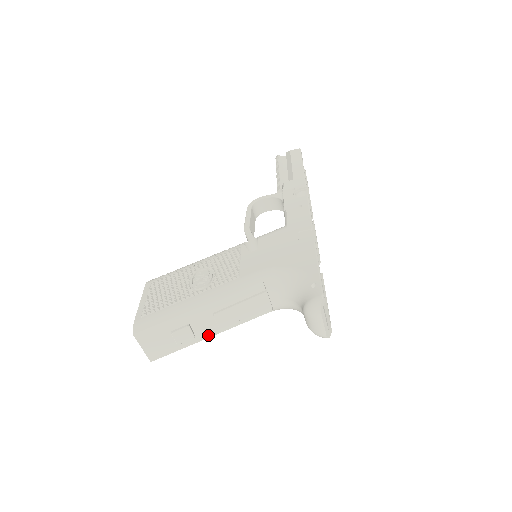
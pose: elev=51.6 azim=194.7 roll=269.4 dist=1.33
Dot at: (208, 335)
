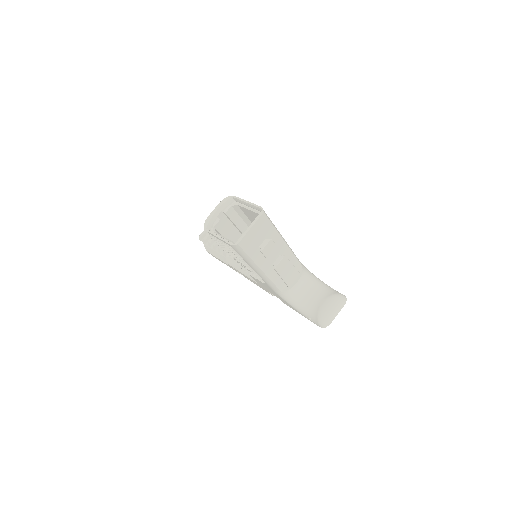
Dot at: (262, 267)
